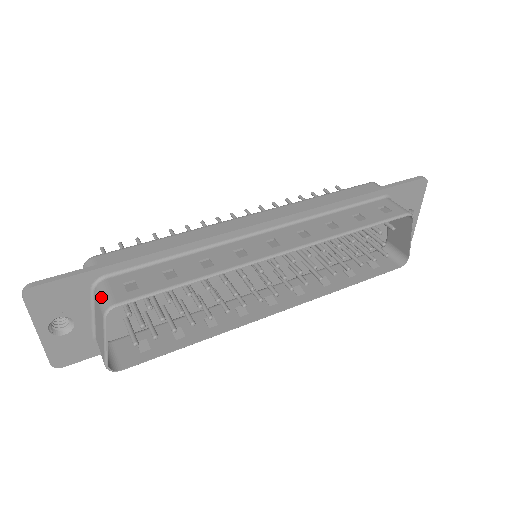
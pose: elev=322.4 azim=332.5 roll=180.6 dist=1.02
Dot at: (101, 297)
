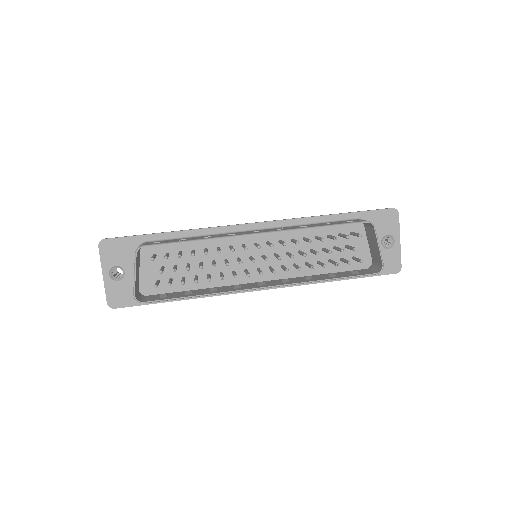
Dot at: occluded
